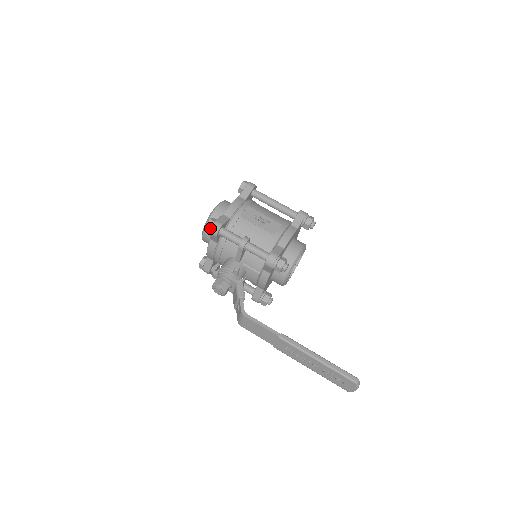
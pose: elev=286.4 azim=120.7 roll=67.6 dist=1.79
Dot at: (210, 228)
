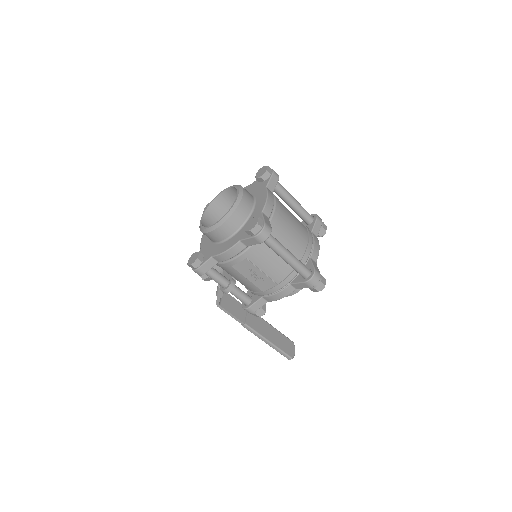
Dot at: occluded
